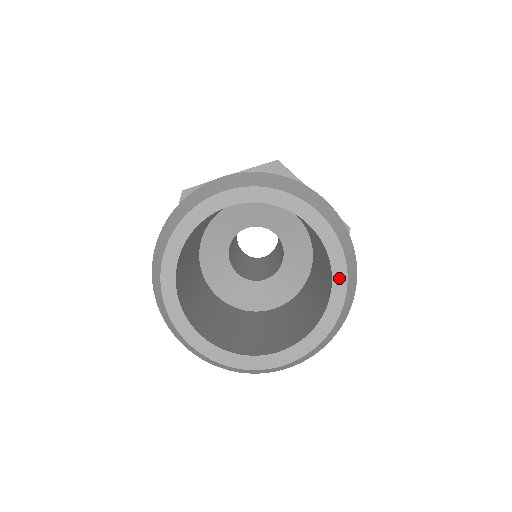
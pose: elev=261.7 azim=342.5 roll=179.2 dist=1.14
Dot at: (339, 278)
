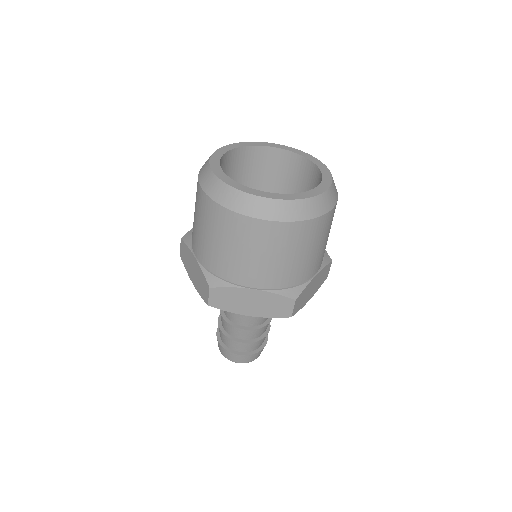
Dot at: (309, 157)
